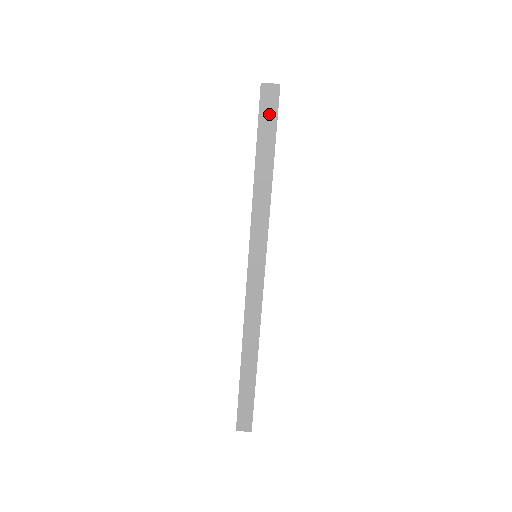
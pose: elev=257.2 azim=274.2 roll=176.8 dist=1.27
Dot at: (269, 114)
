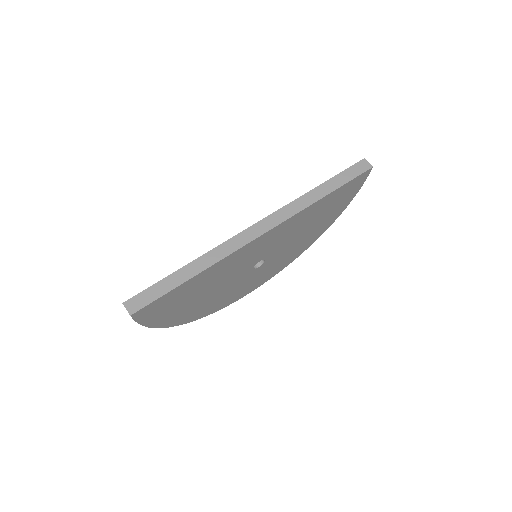
Dot at: (355, 171)
